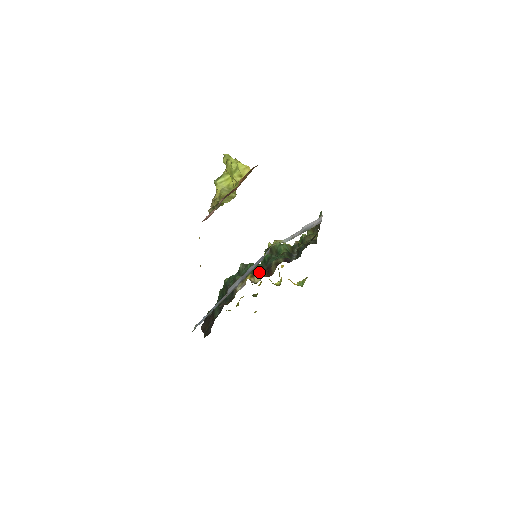
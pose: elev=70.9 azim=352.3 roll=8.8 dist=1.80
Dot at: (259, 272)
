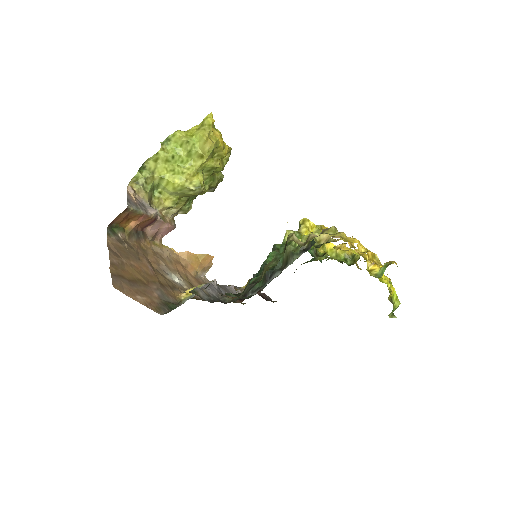
Dot at: occluded
